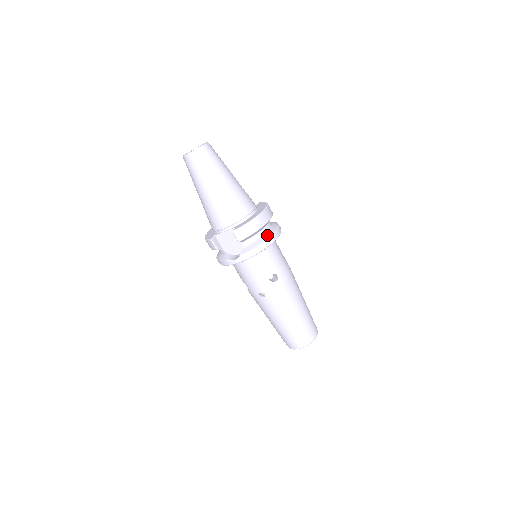
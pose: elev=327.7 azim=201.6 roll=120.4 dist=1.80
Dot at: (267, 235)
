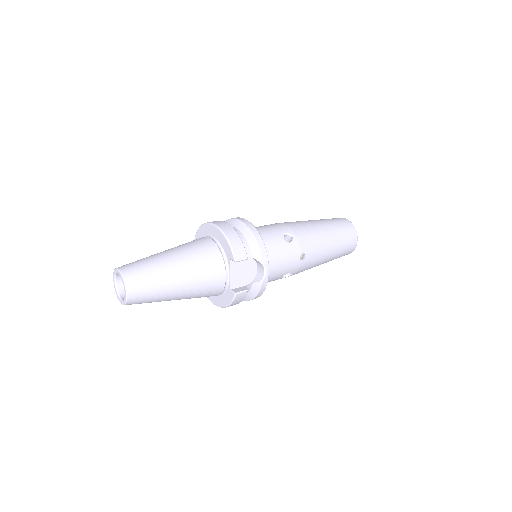
Dot at: (243, 229)
